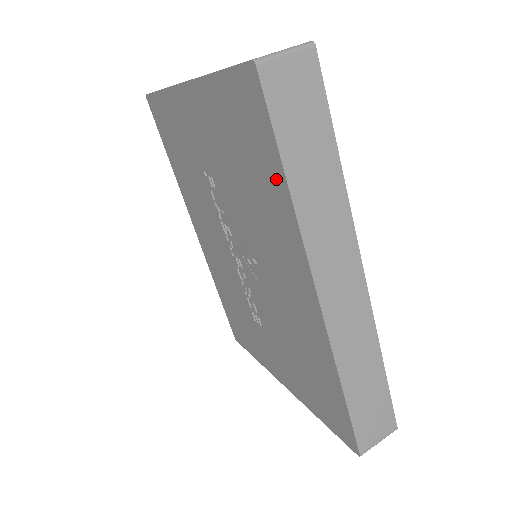
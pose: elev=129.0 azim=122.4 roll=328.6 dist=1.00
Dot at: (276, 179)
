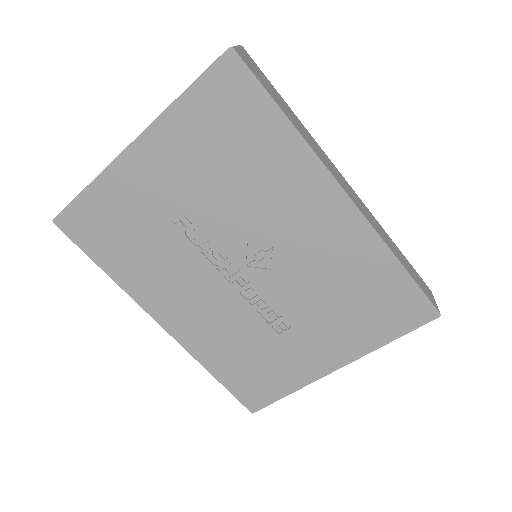
Dot at: (276, 127)
